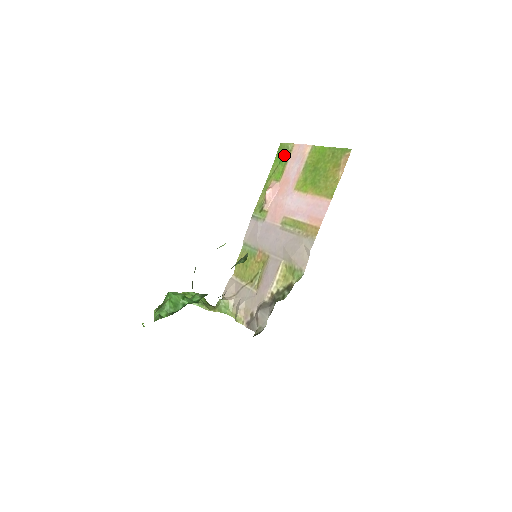
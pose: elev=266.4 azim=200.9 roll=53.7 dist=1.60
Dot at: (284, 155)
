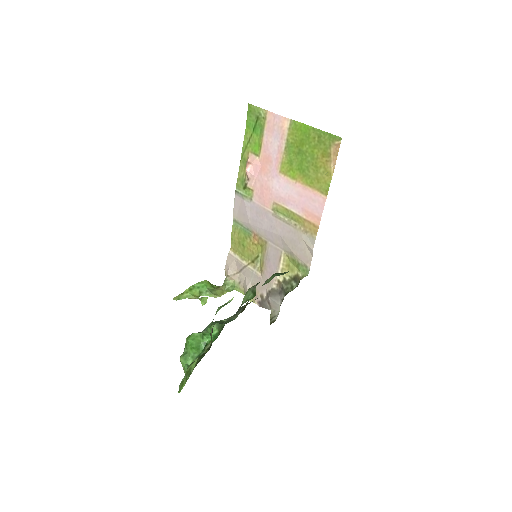
Dot at: (257, 123)
